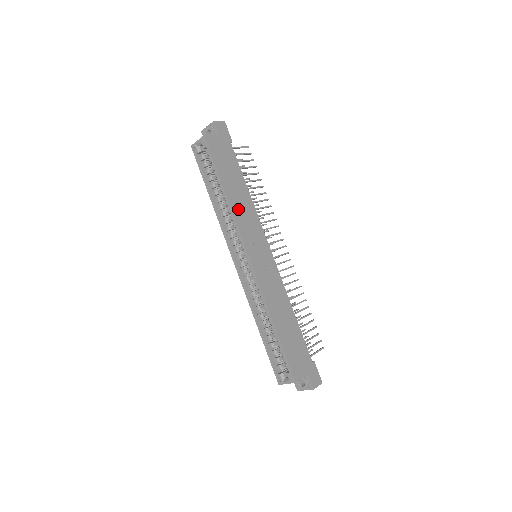
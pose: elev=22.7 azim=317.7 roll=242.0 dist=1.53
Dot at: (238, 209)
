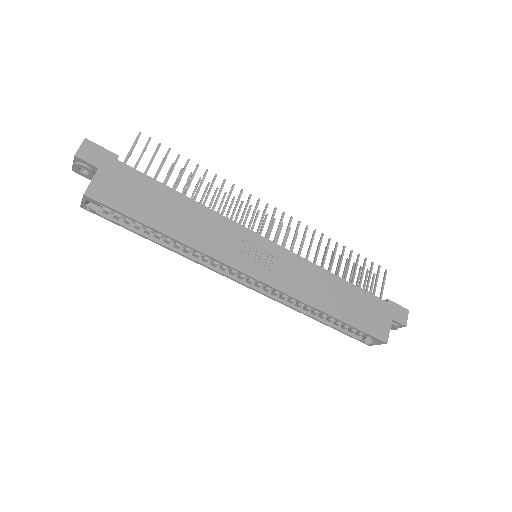
Dot at: (198, 237)
